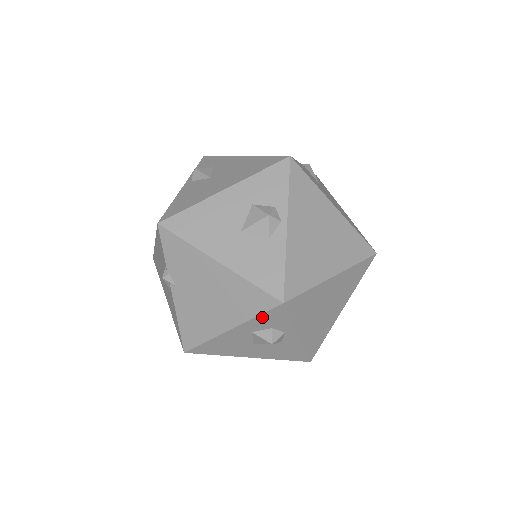
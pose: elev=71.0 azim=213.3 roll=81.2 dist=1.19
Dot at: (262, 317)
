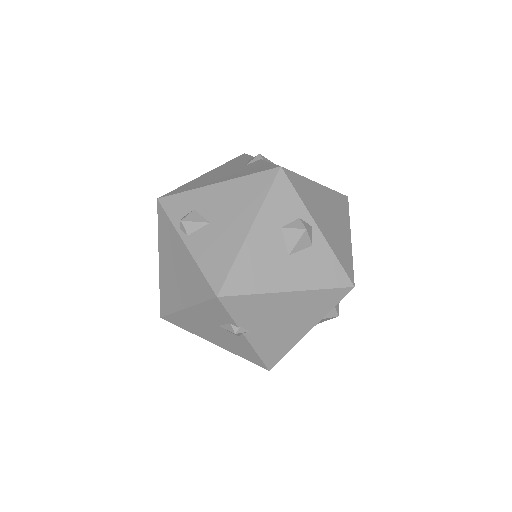
Dot at: occluded
